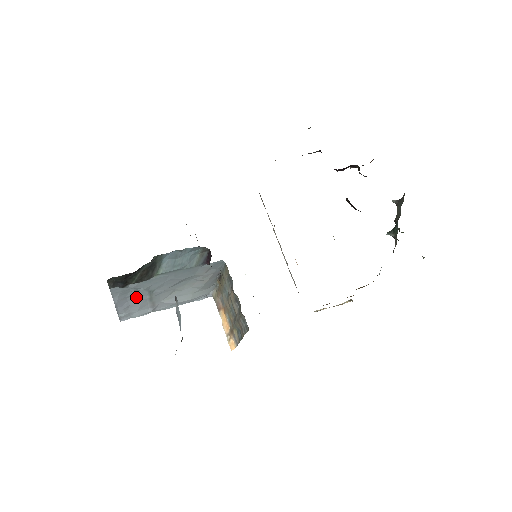
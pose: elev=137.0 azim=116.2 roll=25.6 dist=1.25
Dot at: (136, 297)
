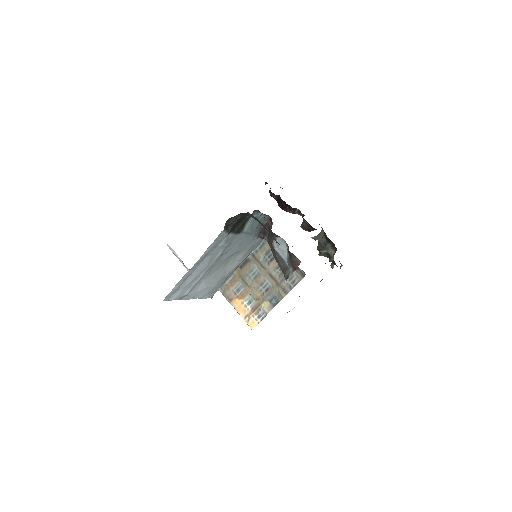
Dot at: (209, 259)
